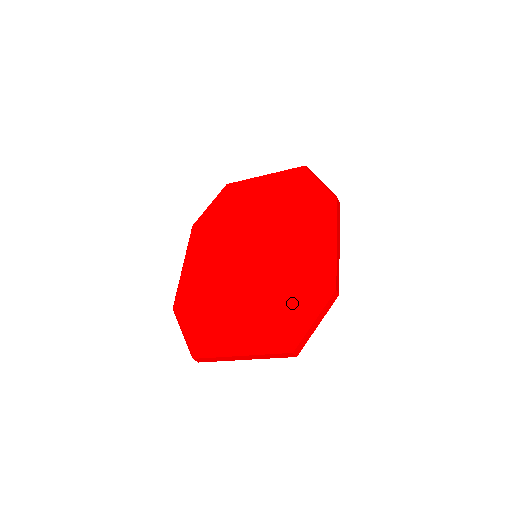
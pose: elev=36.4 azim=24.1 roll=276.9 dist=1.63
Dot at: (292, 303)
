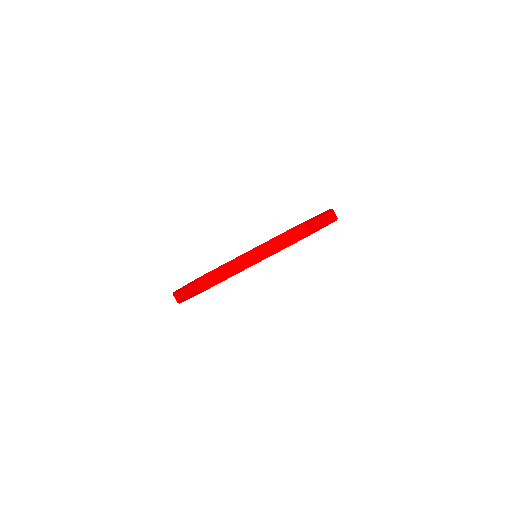
Dot at: occluded
